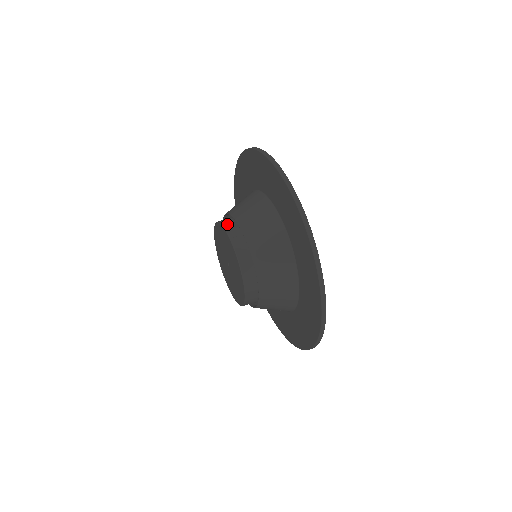
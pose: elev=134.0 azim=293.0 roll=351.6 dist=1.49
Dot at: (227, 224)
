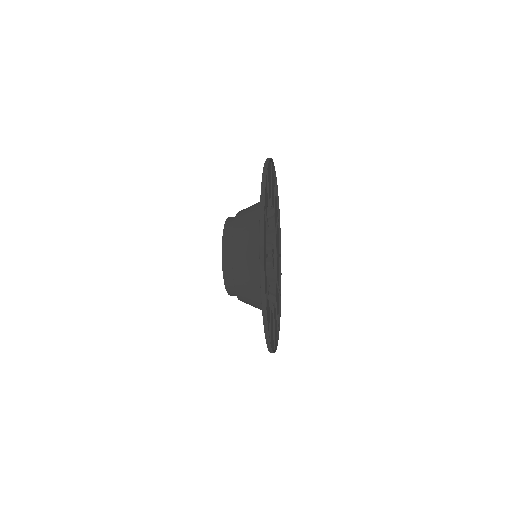
Dot at: occluded
